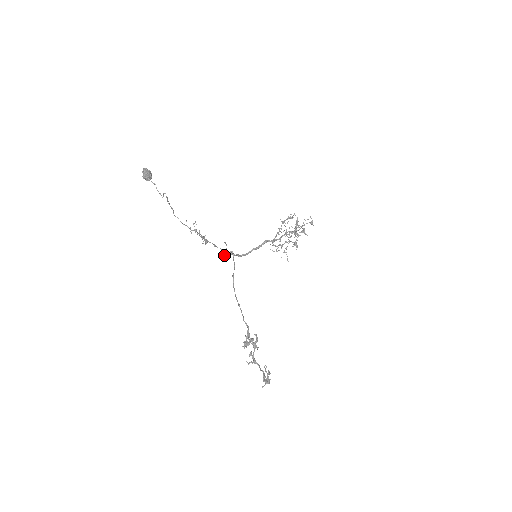
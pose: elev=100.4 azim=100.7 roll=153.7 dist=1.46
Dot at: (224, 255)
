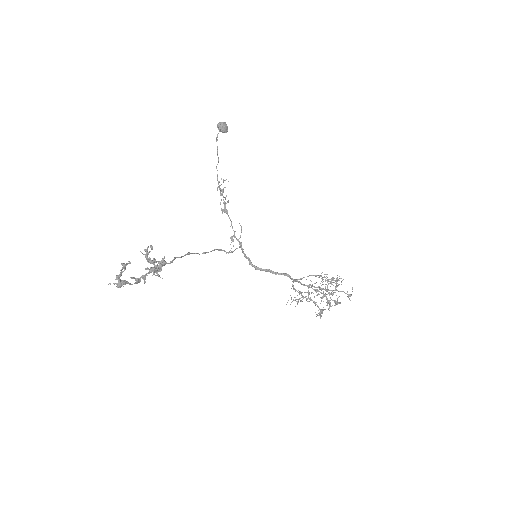
Dot at: (233, 240)
